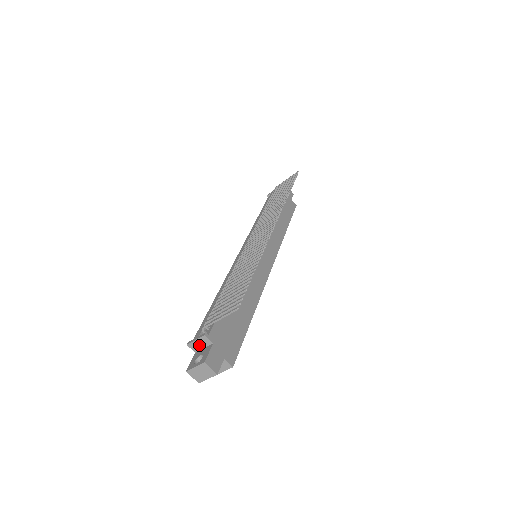
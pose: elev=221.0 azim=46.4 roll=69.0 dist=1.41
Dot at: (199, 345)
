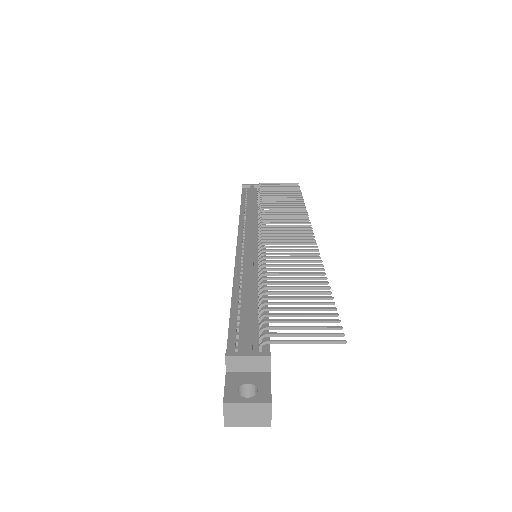
Dot at: (245, 365)
